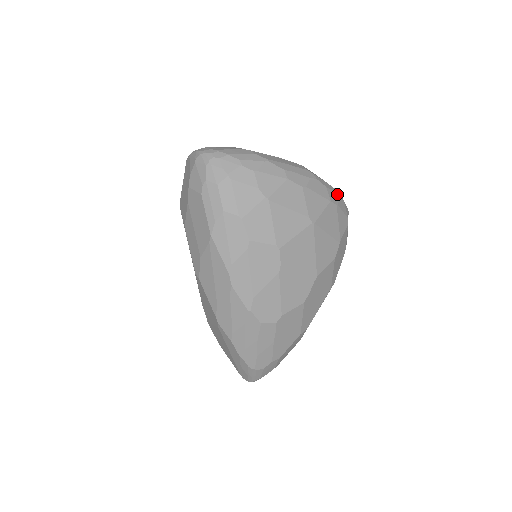
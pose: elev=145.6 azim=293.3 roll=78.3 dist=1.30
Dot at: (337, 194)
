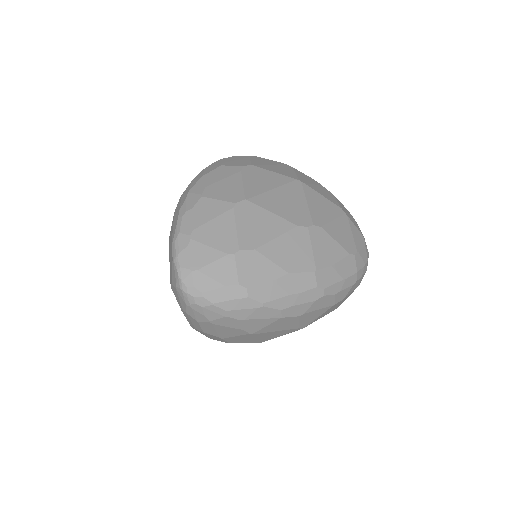
Dot at: (351, 284)
